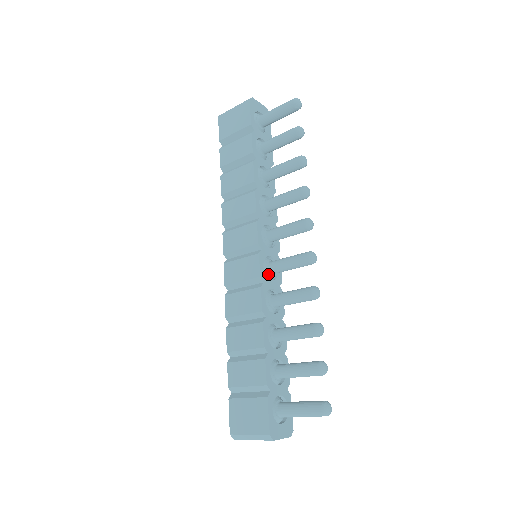
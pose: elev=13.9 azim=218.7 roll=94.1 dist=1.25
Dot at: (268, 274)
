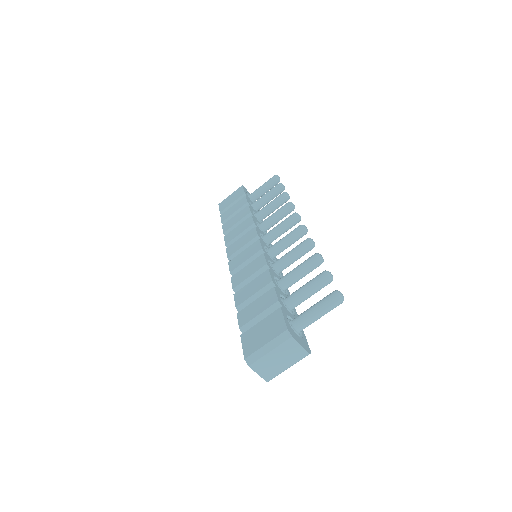
Dot at: (268, 254)
